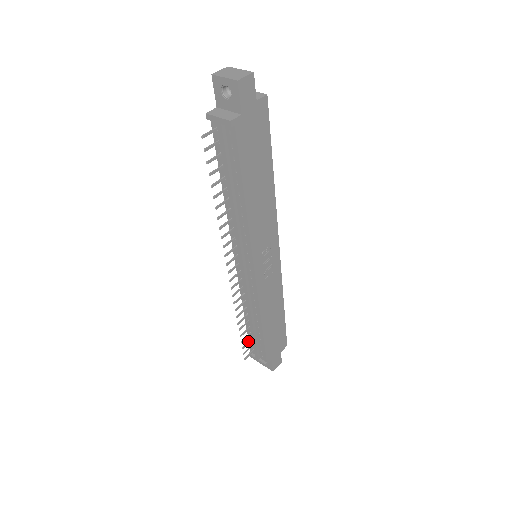
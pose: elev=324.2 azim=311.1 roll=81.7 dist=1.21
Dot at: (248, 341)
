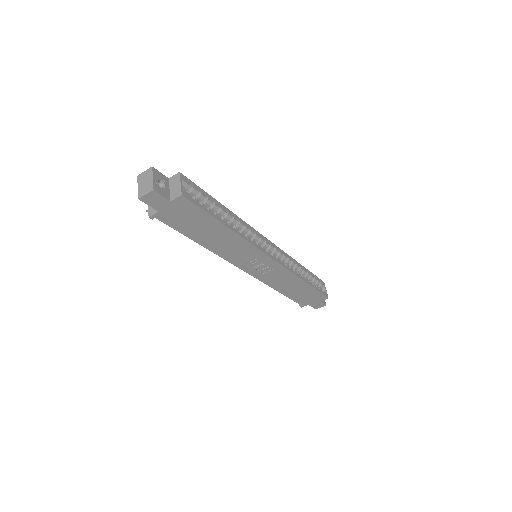
Dot at: occluded
